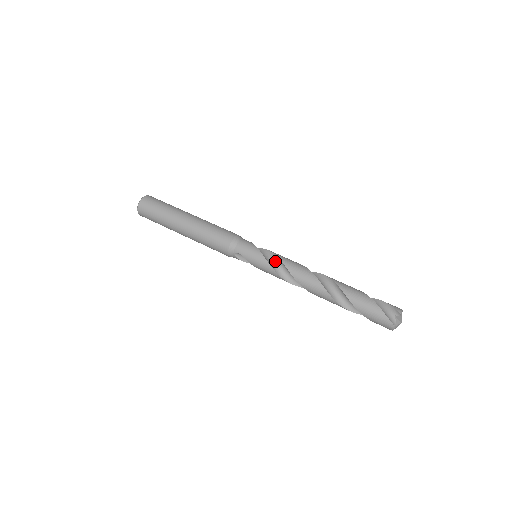
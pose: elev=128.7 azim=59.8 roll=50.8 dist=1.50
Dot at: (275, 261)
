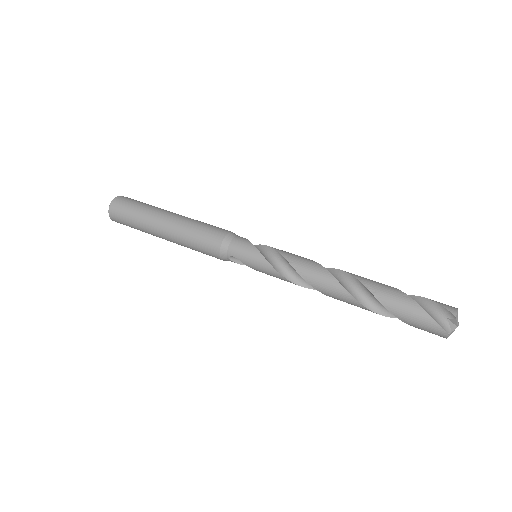
Dot at: (280, 261)
